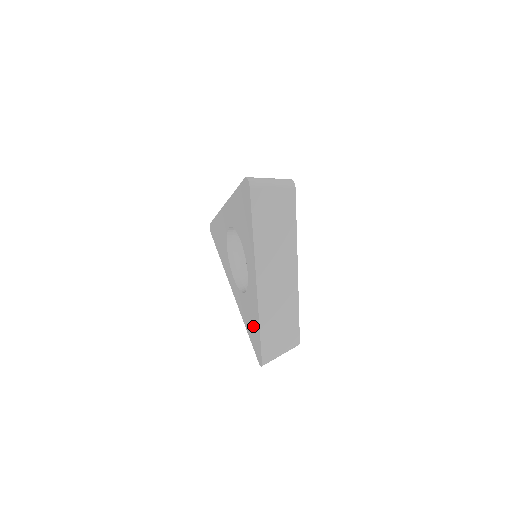
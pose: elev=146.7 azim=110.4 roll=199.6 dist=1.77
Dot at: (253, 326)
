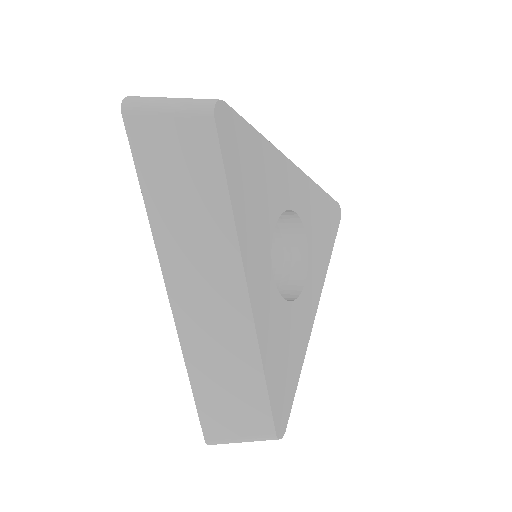
Dot at: occluded
